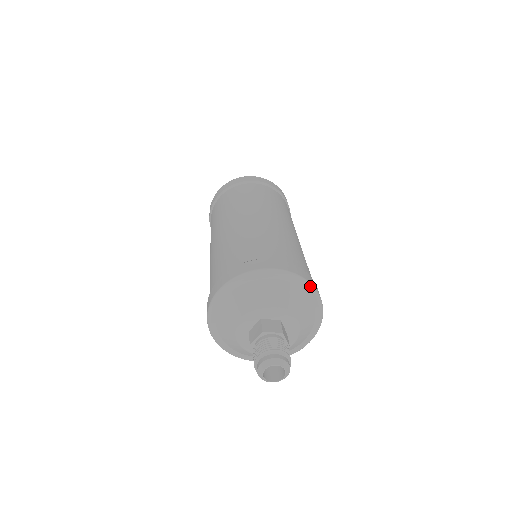
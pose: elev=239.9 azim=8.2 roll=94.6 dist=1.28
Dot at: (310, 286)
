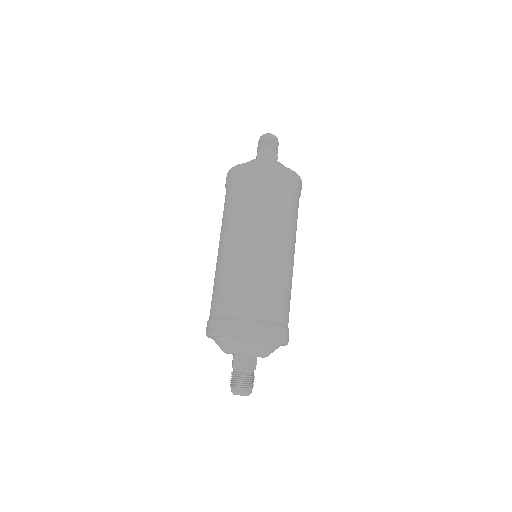
Dot at: (258, 339)
